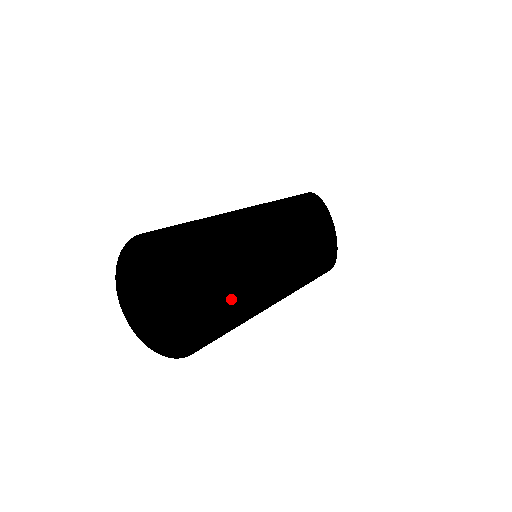
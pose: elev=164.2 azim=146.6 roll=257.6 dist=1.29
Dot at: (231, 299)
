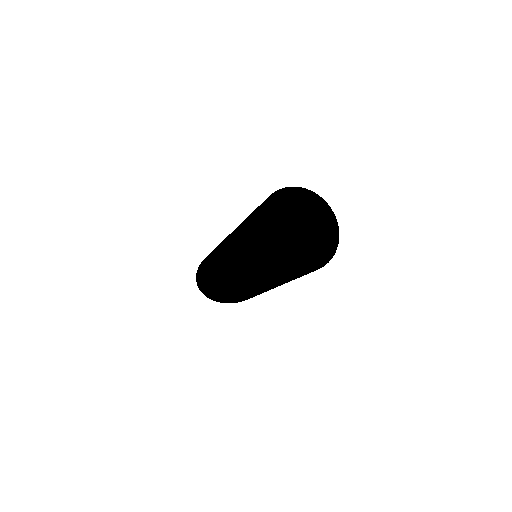
Dot at: occluded
